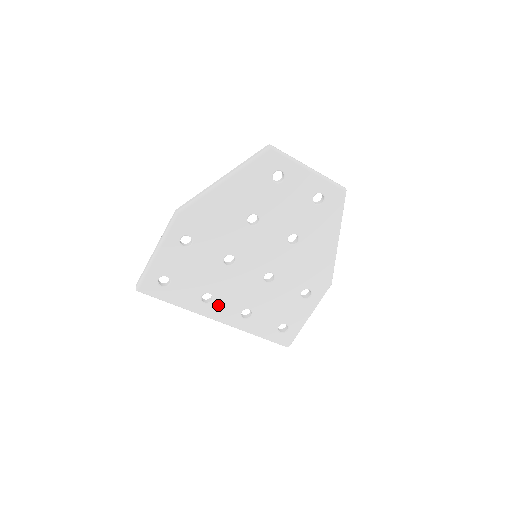
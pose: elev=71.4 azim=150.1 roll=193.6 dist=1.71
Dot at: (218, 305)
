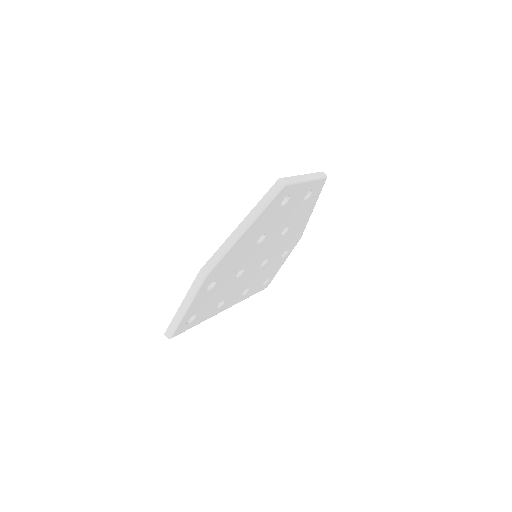
Dot at: (227, 302)
